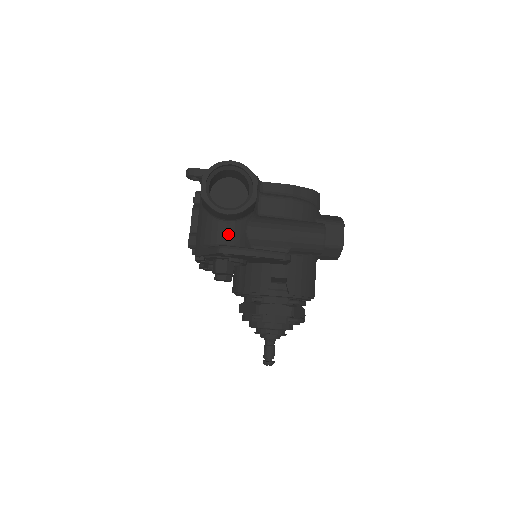
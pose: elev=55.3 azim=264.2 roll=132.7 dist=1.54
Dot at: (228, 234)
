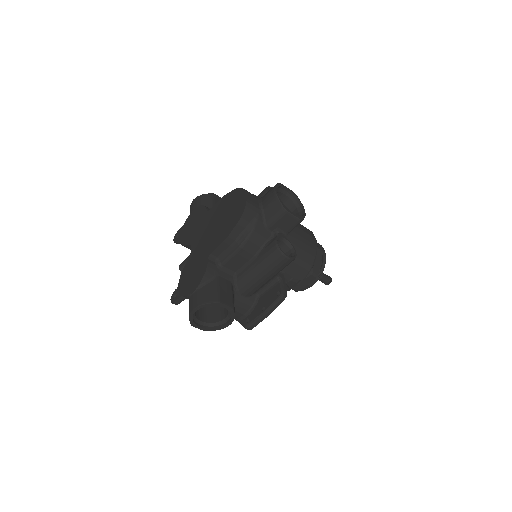
Dot at: (238, 311)
